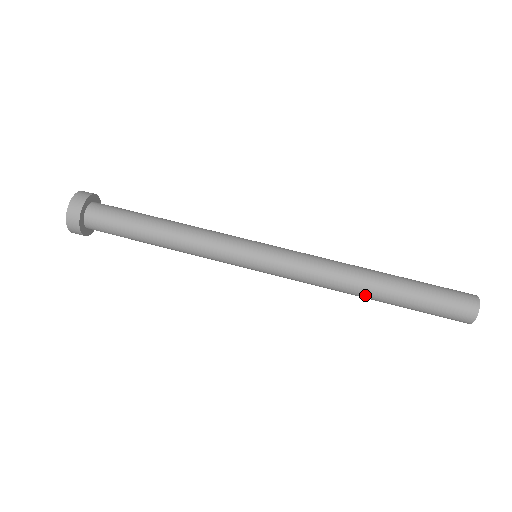
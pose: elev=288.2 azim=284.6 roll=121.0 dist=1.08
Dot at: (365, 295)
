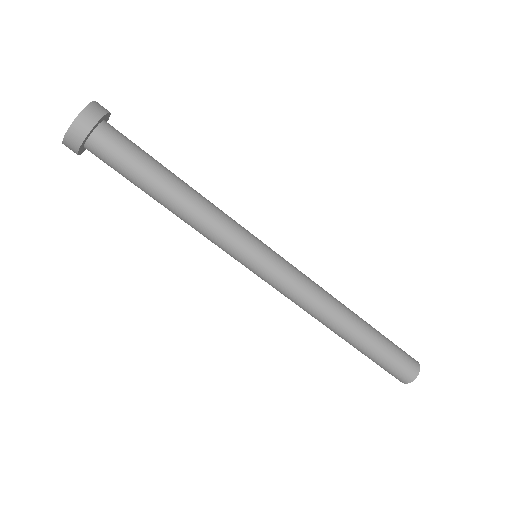
Dot at: (341, 330)
